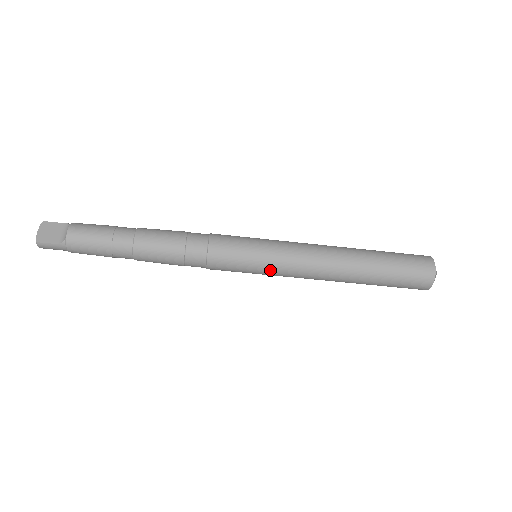
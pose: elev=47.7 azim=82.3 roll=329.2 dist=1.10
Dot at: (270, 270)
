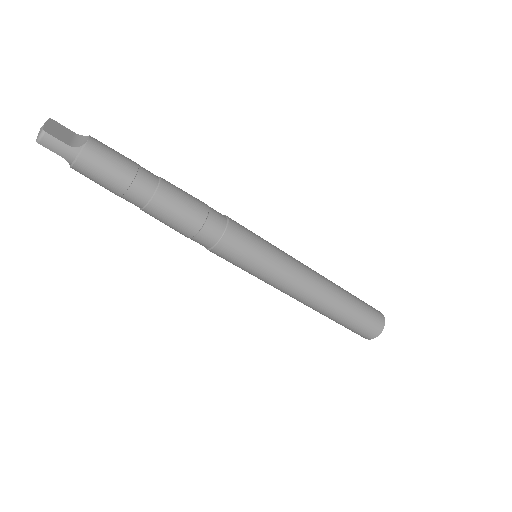
Dot at: (273, 270)
